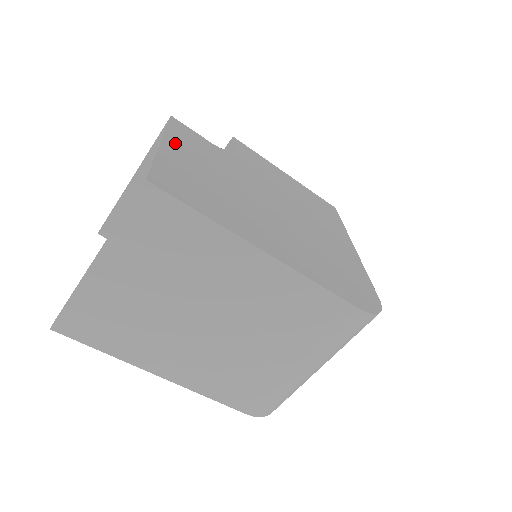
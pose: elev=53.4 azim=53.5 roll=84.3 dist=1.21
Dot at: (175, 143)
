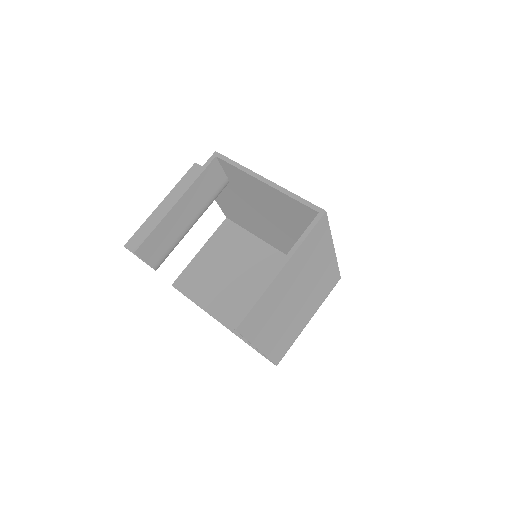
Dot at: occluded
